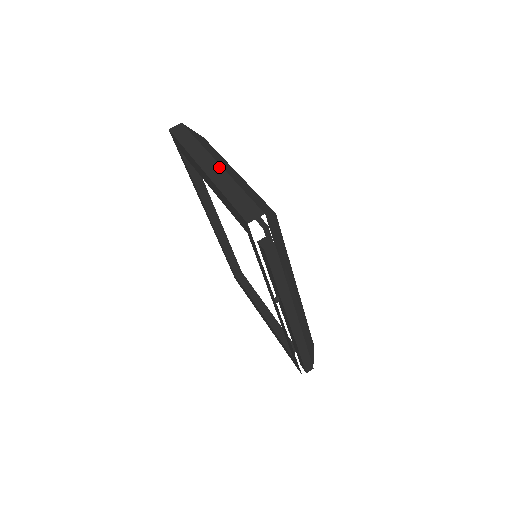
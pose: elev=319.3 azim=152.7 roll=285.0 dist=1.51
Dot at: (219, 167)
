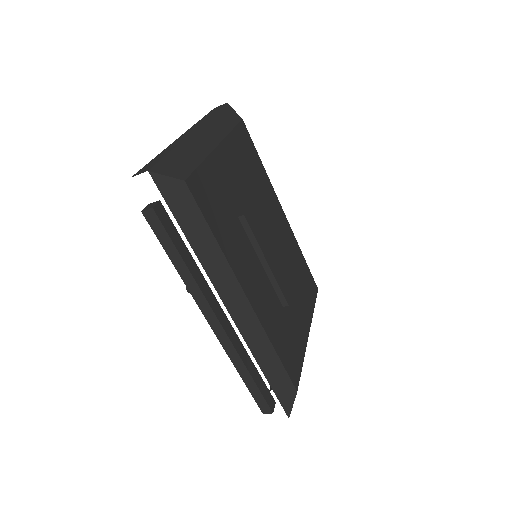
Dot at: (189, 134)
